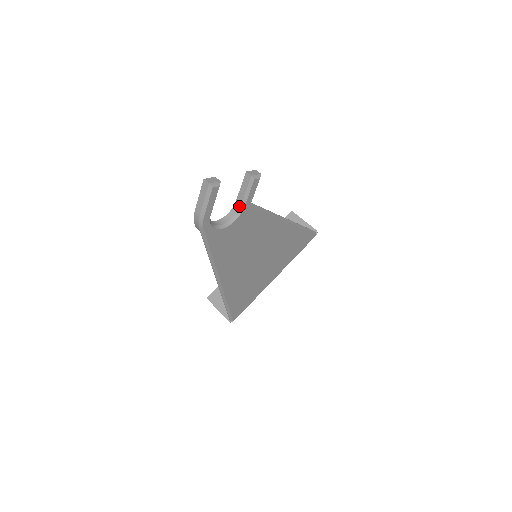
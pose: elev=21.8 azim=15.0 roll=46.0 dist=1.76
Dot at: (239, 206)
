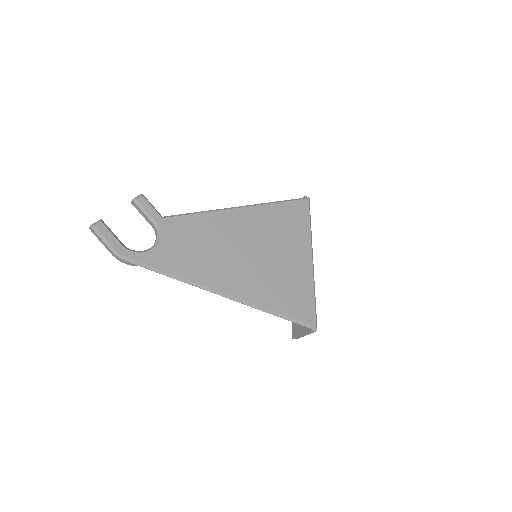
Dot at: (153, 226)
